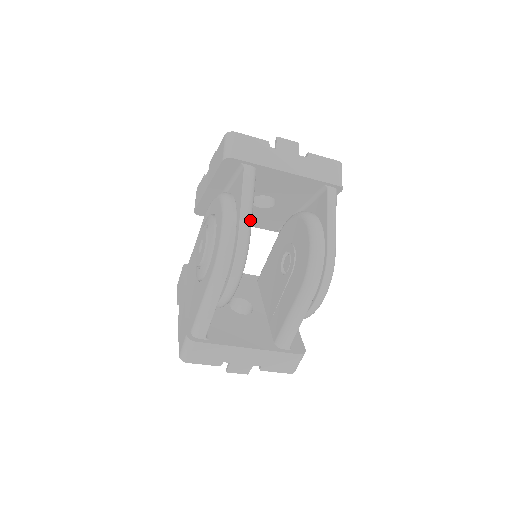
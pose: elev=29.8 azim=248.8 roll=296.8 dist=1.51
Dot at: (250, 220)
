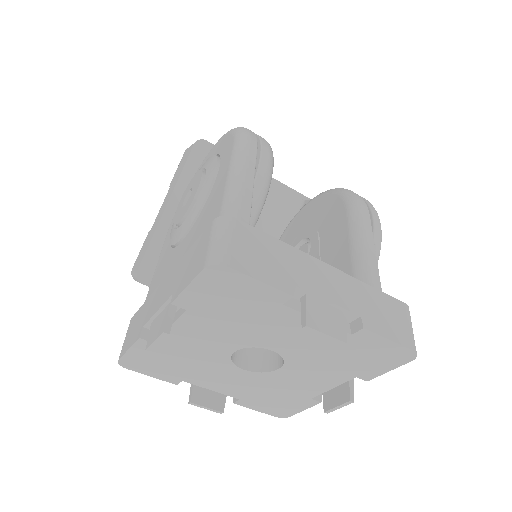
Dot at: occluded
